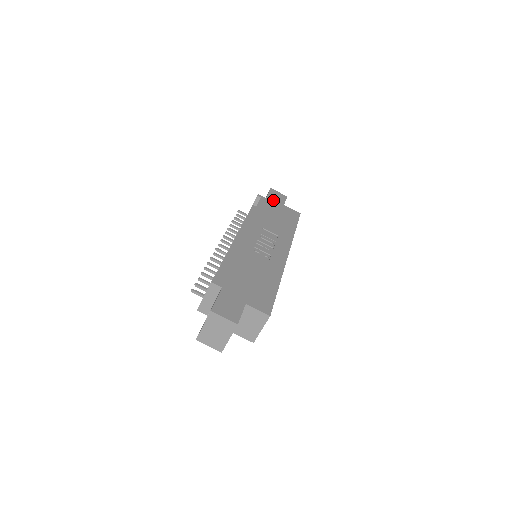
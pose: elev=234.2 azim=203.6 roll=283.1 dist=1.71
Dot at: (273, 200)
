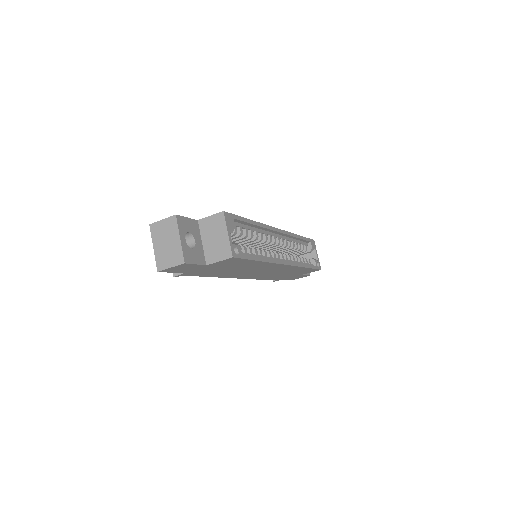
Dot at: occluded
